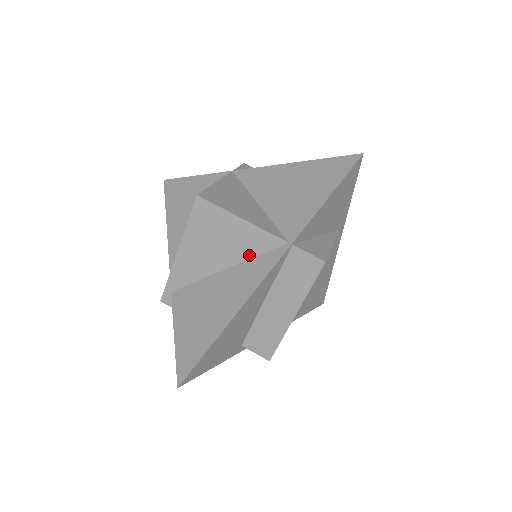
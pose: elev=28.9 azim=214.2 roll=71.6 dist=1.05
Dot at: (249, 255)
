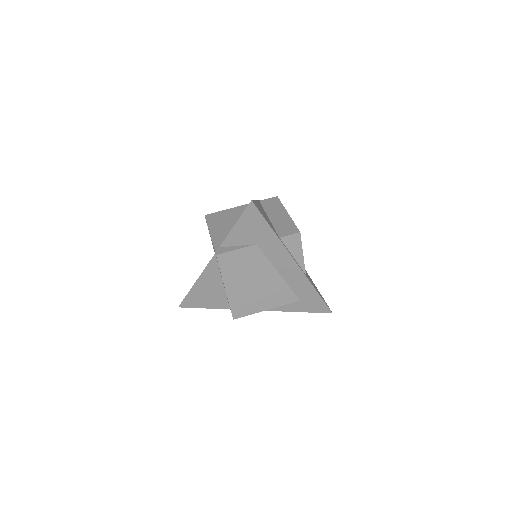
Dot at: occluded
